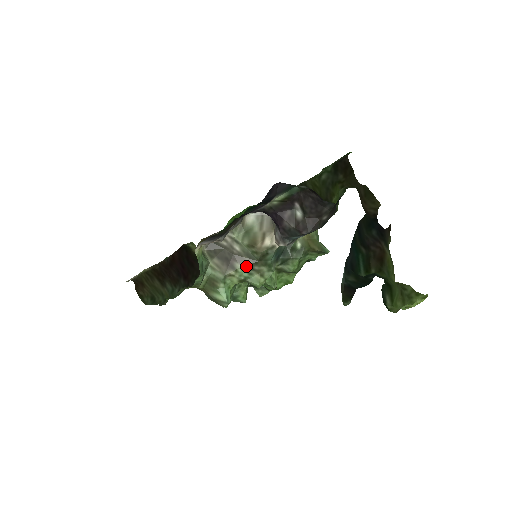
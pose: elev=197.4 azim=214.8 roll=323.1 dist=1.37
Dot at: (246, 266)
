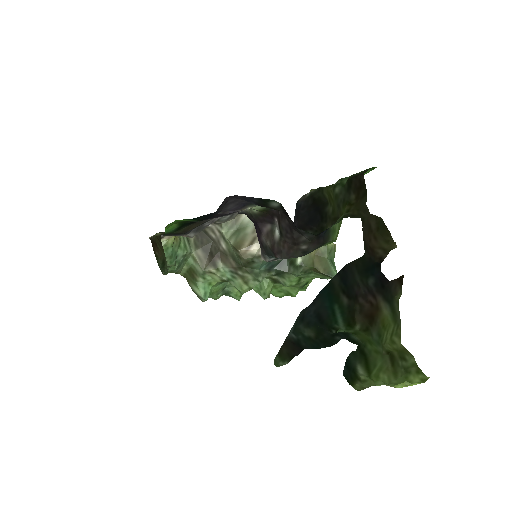
Dot at: (229, 268)
